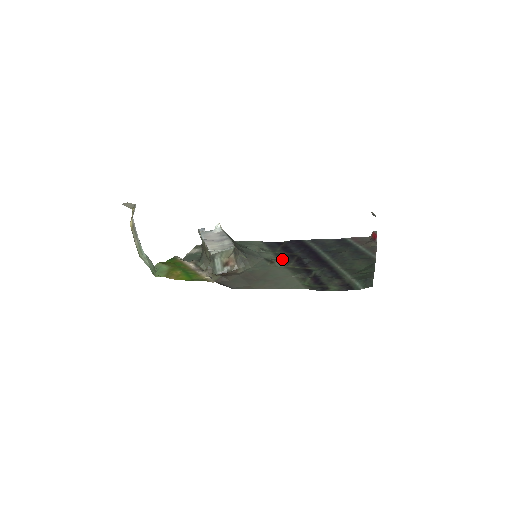
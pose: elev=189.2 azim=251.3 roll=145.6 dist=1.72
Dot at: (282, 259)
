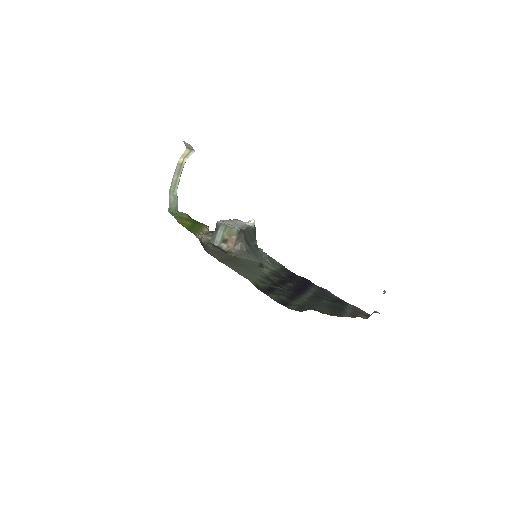
Dot at: (274, 273)
